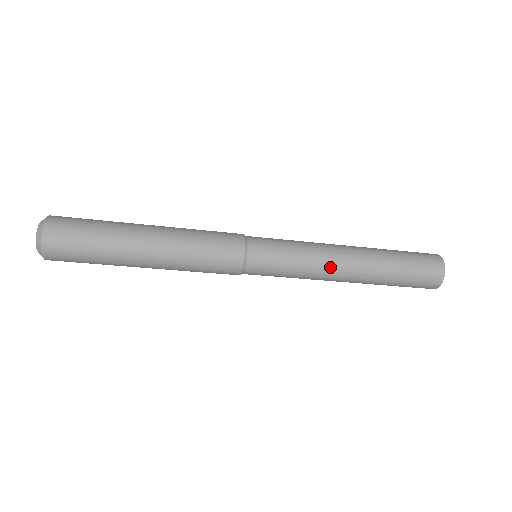
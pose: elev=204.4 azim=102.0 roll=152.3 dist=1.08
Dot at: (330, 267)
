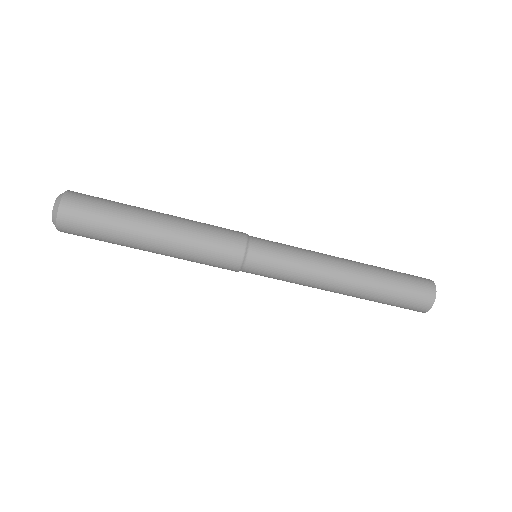
Dot at: (325, 275)
